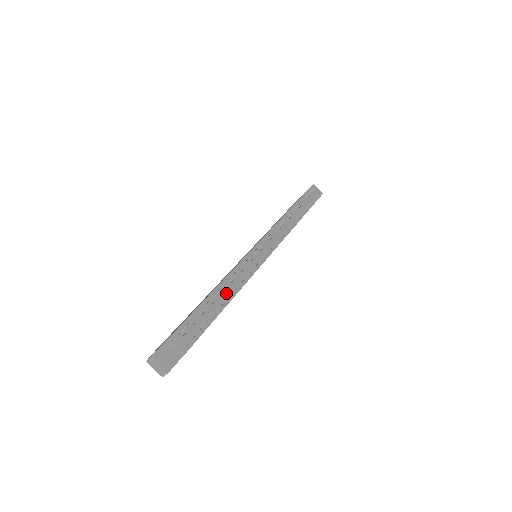
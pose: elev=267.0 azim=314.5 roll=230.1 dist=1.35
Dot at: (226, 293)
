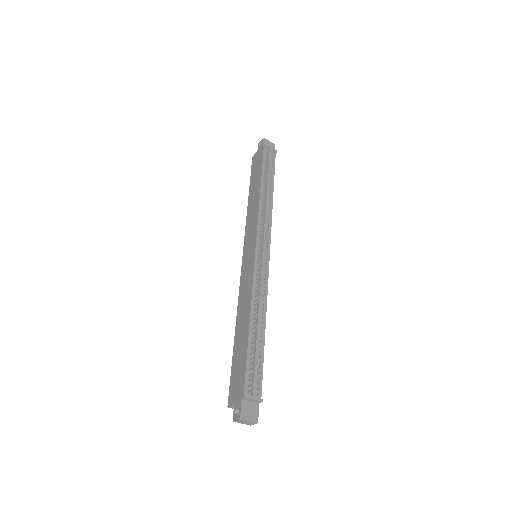
Dot at: (260, 320)
